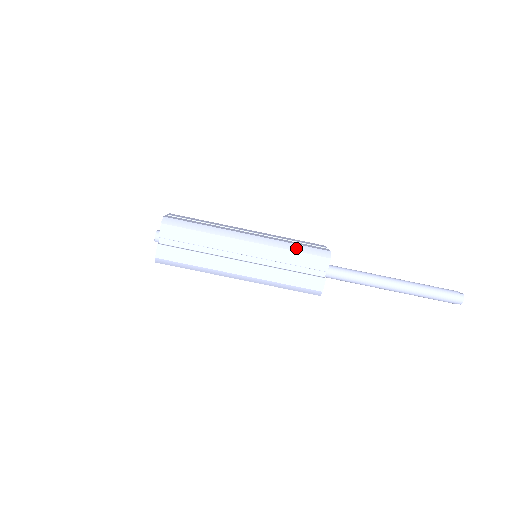
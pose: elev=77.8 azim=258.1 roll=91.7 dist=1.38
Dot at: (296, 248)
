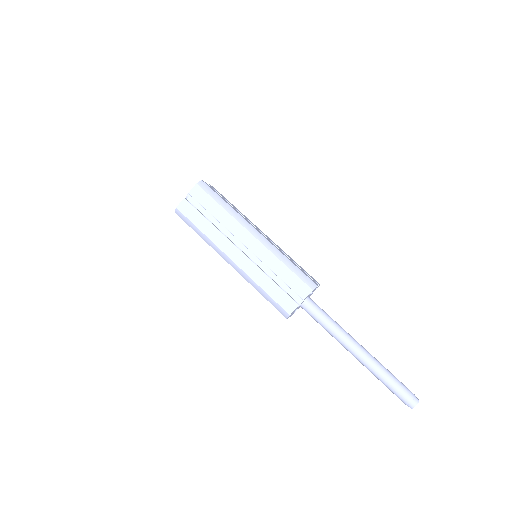
Dot at: (289, 264)
